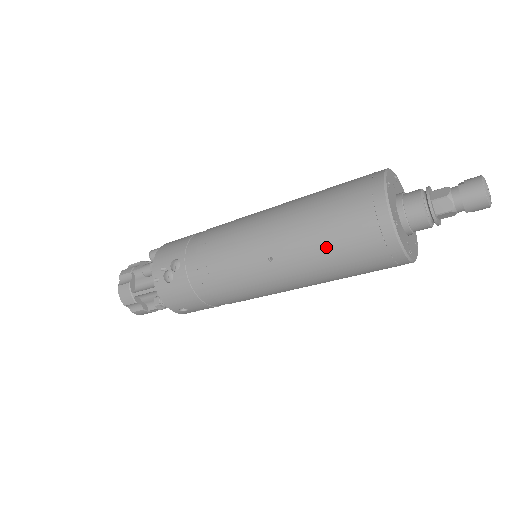
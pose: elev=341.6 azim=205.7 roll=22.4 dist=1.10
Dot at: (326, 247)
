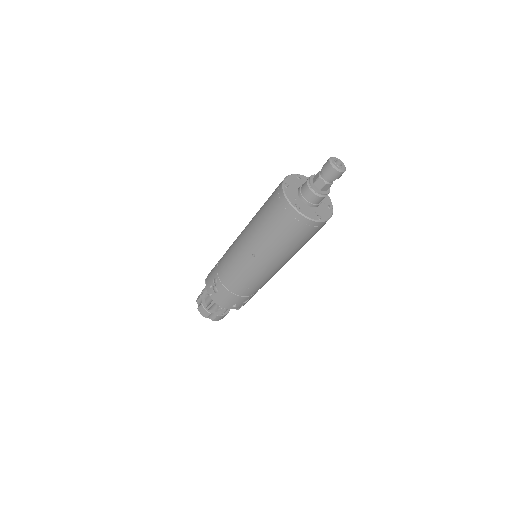
Dot at: (273, 236)
